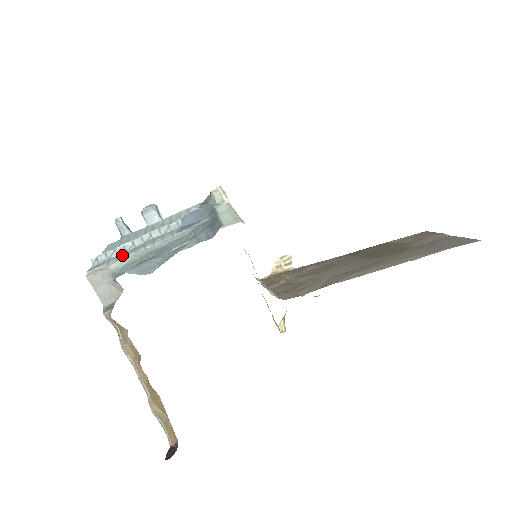
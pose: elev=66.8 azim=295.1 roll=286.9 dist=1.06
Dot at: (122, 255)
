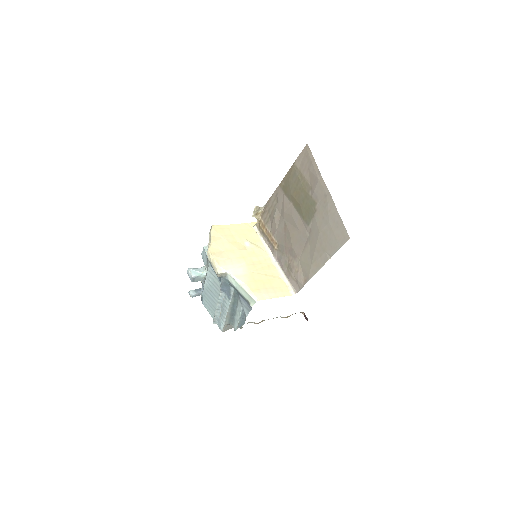
Dot at: (222, 317)
